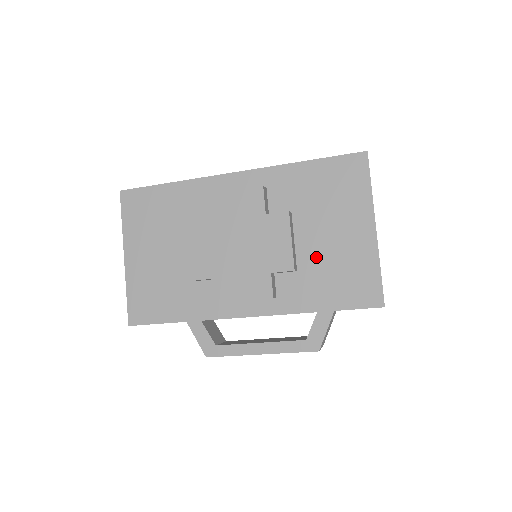
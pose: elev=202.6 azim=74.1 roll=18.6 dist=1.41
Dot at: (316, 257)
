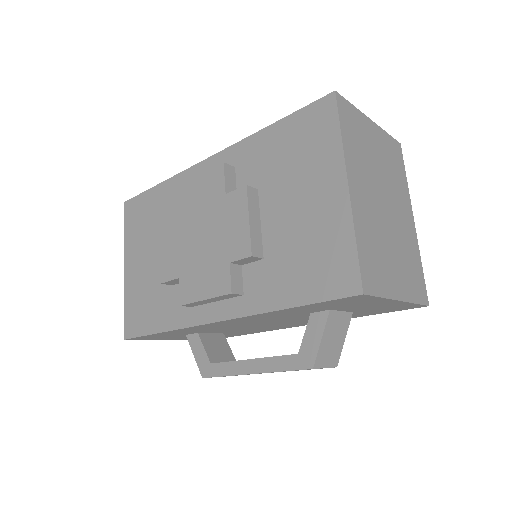
Dot at: (282, 238)
